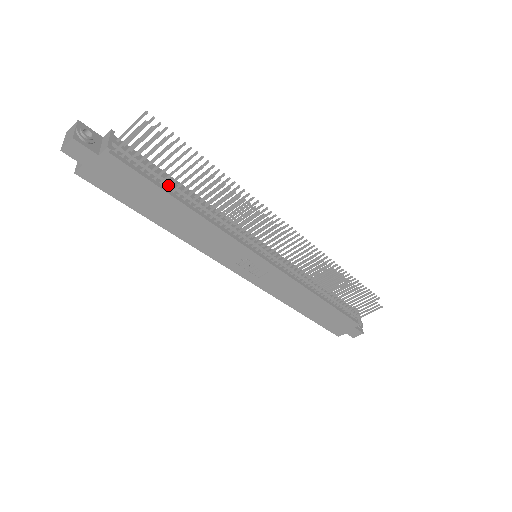
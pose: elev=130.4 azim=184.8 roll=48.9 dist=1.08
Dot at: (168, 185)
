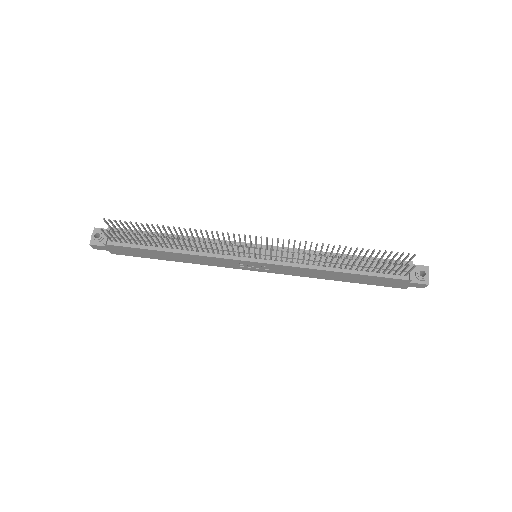
Dot at: (150, 245)
